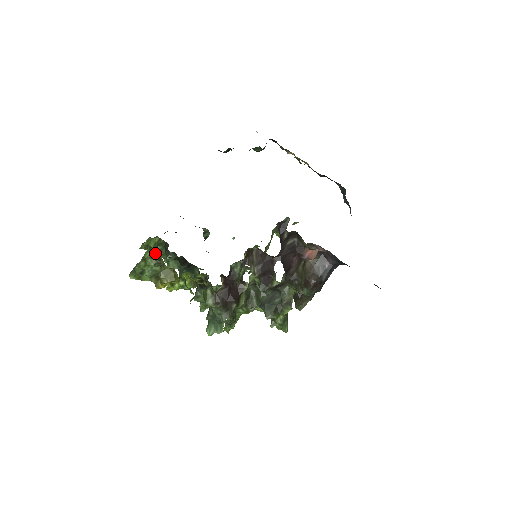
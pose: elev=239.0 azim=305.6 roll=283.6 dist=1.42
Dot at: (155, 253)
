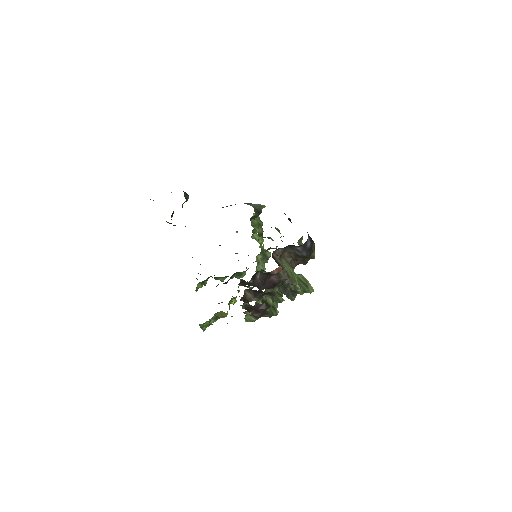
Dot at: occluded
